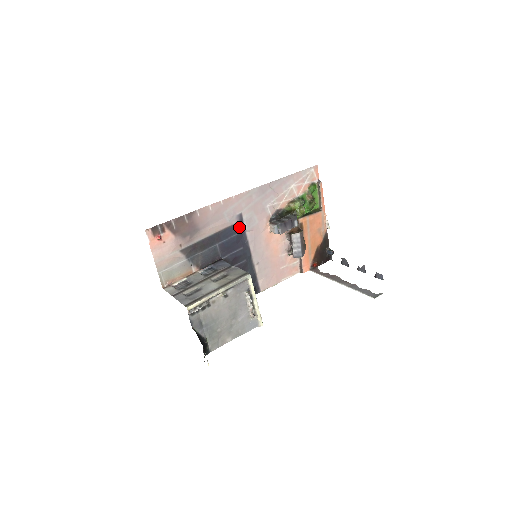
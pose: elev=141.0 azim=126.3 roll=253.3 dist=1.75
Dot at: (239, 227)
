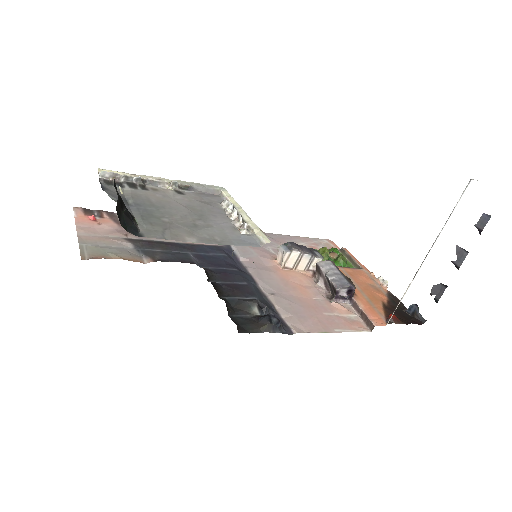
Dot at: (227, 252)
